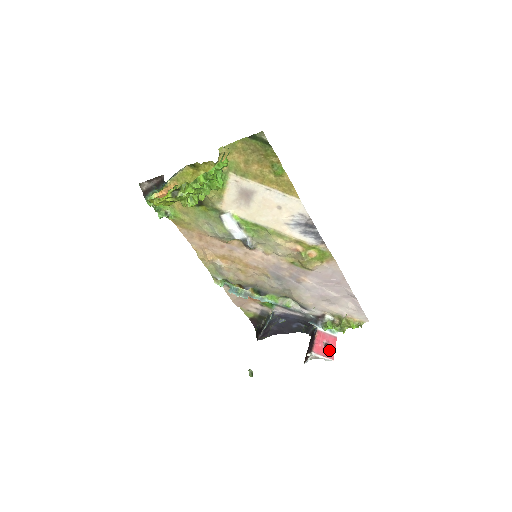
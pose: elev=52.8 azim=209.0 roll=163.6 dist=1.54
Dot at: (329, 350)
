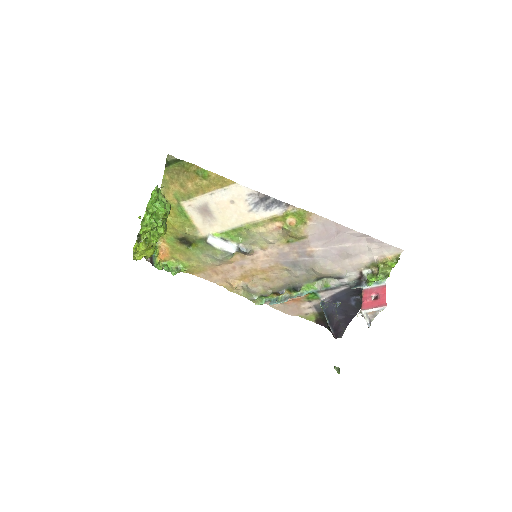
Dot at: (379, 300)
